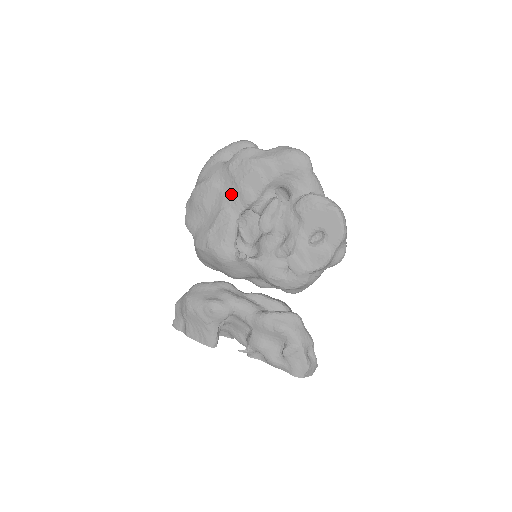
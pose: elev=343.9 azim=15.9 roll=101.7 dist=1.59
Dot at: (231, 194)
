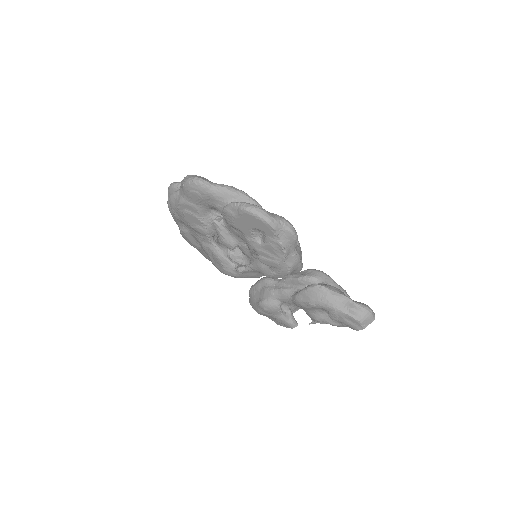
Dot at: (195, 233)
